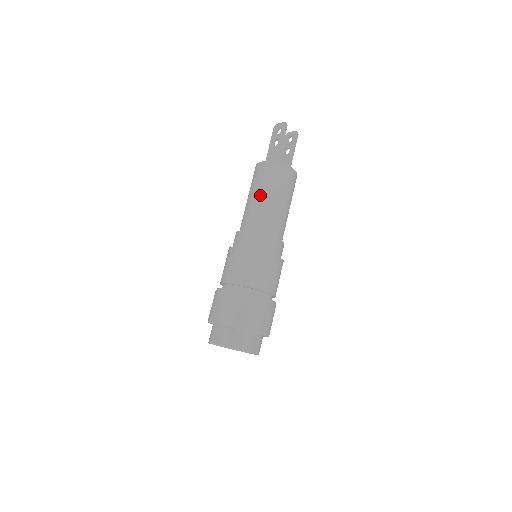
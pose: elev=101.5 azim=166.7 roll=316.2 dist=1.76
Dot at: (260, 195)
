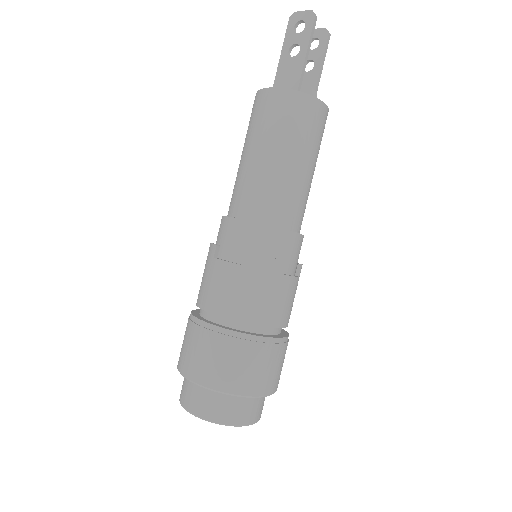
Dot at: (270, 154)
